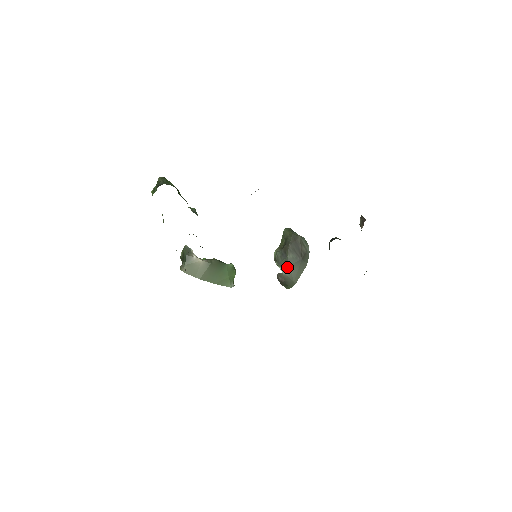
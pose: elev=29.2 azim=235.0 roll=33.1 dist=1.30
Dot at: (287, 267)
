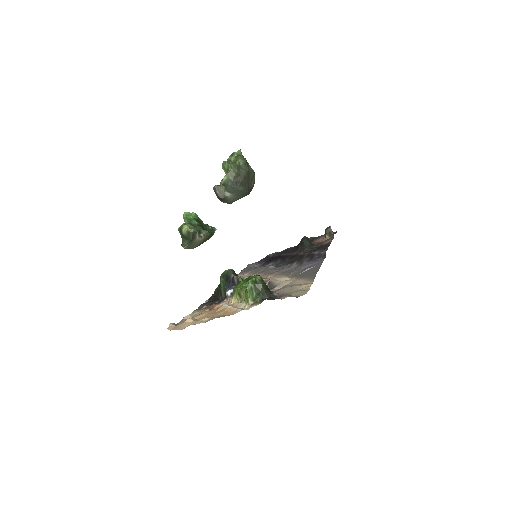
Dot at: (233, 194)
